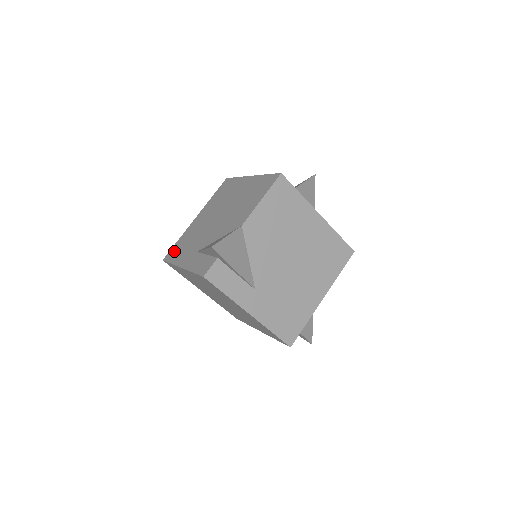
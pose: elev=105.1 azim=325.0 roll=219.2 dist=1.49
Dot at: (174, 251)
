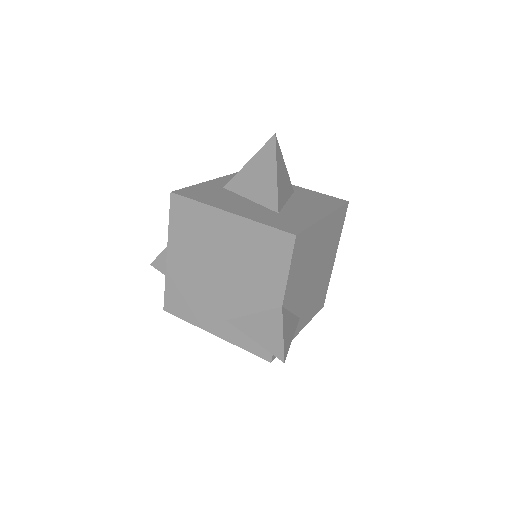
Dot at: (175, 304)
